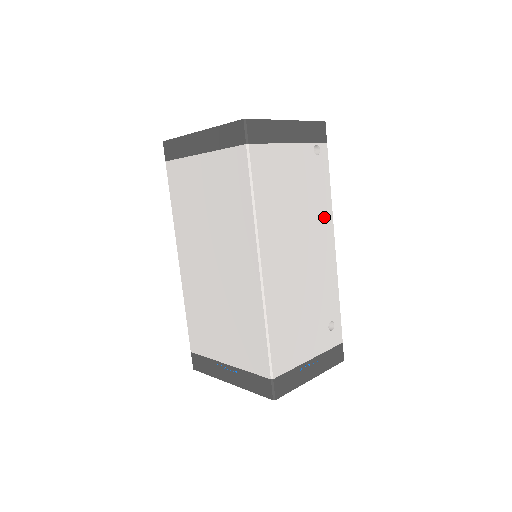
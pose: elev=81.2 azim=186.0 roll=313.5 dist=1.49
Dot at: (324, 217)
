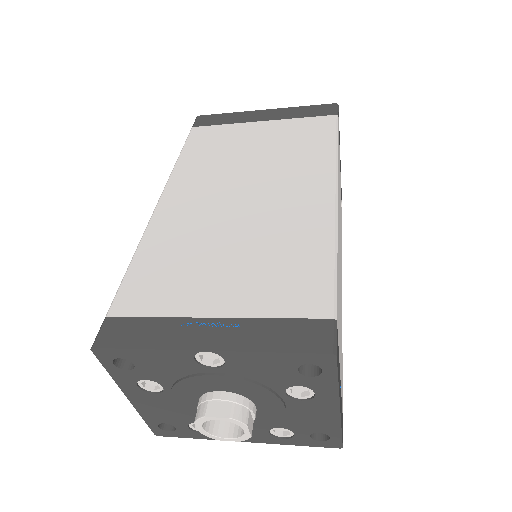
Dot at: occluded
